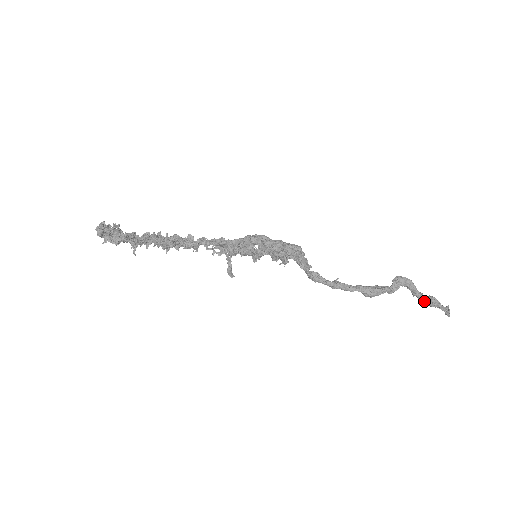
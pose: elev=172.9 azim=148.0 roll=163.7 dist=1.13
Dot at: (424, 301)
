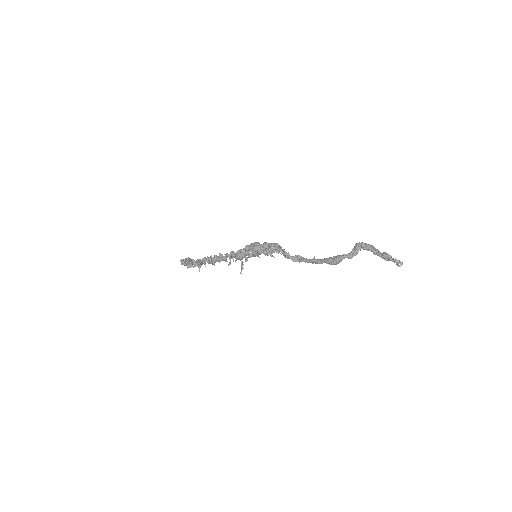
Dot at: occluded
